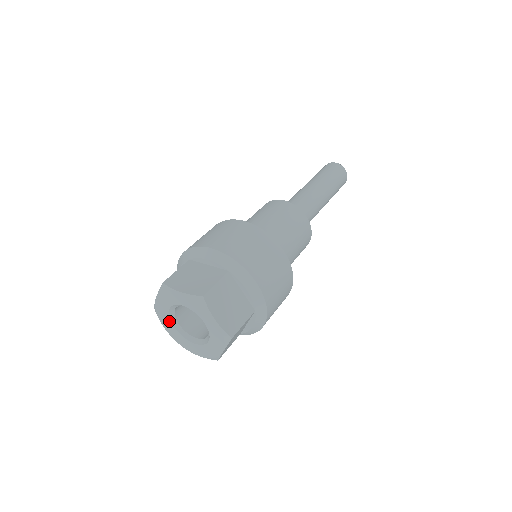
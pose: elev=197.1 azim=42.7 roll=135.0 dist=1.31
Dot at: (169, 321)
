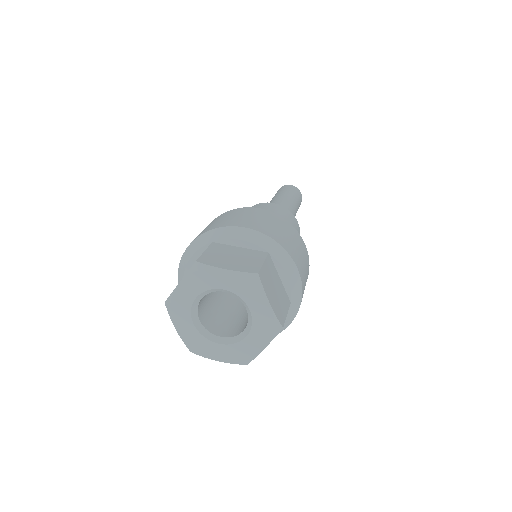
Dot at: (208, 342)
